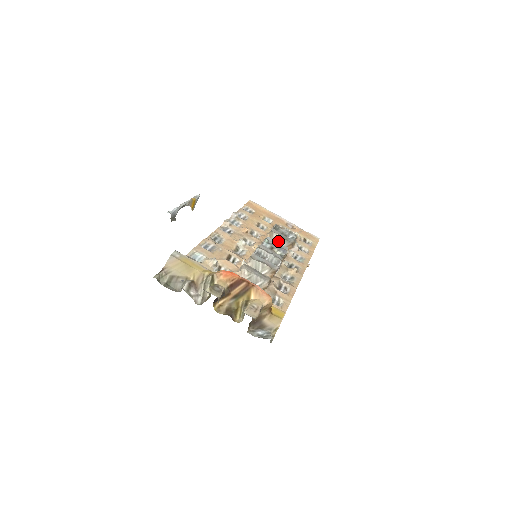
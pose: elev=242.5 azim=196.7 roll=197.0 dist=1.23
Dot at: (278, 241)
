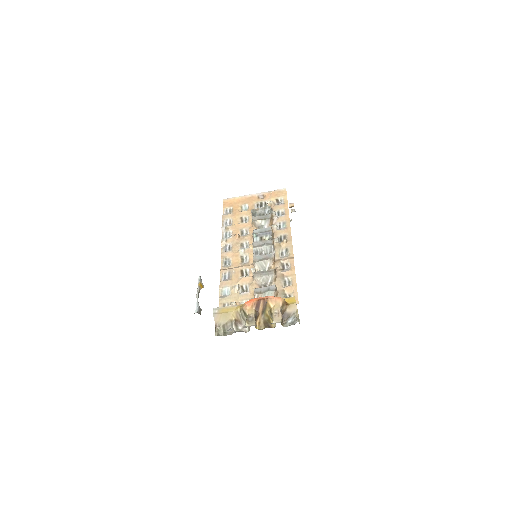
Dot at: (261, 225)
